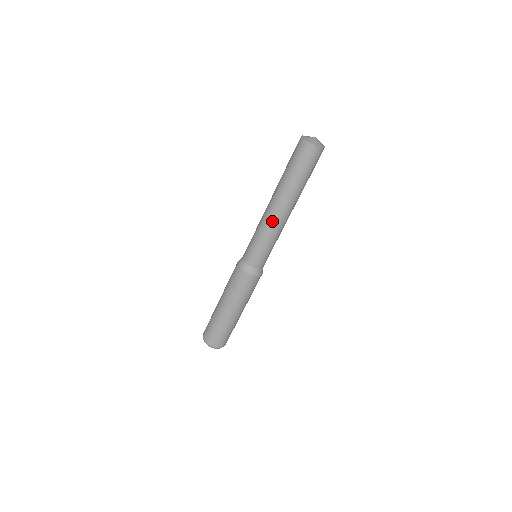
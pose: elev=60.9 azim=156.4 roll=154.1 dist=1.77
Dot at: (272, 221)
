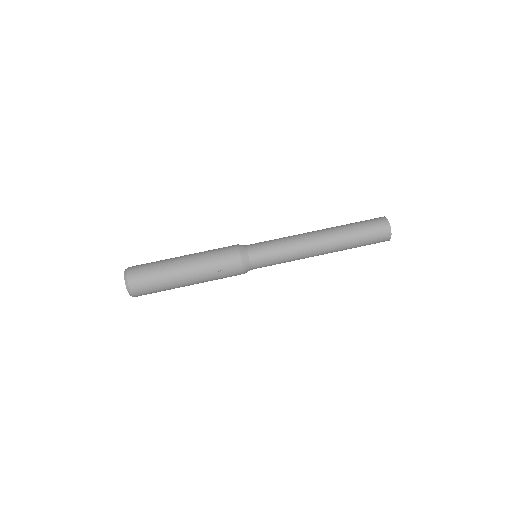
Dot at: (307, 249)
